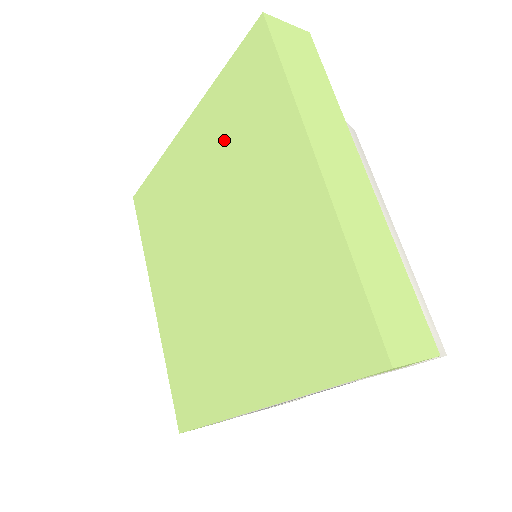
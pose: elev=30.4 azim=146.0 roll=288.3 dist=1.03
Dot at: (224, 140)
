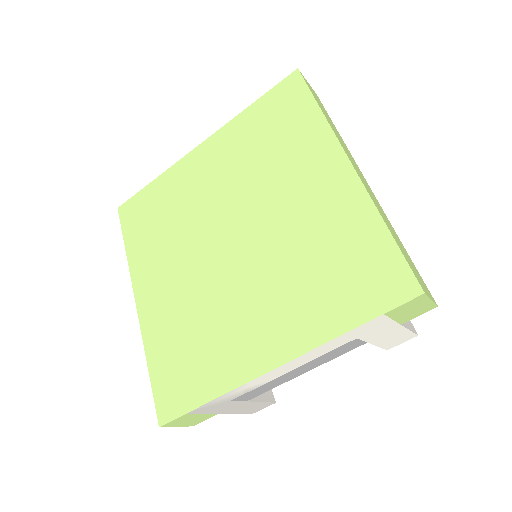
Dot at: (250, 152)
